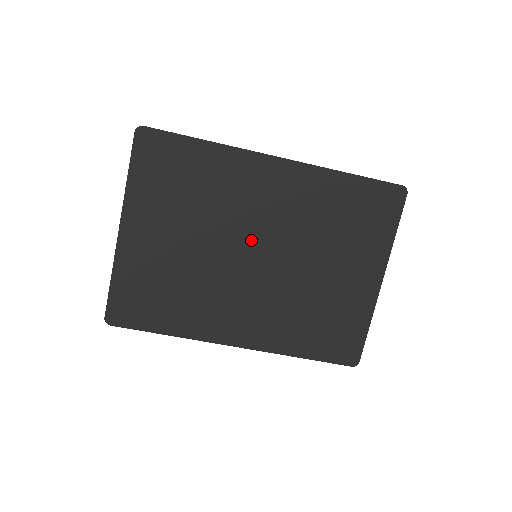
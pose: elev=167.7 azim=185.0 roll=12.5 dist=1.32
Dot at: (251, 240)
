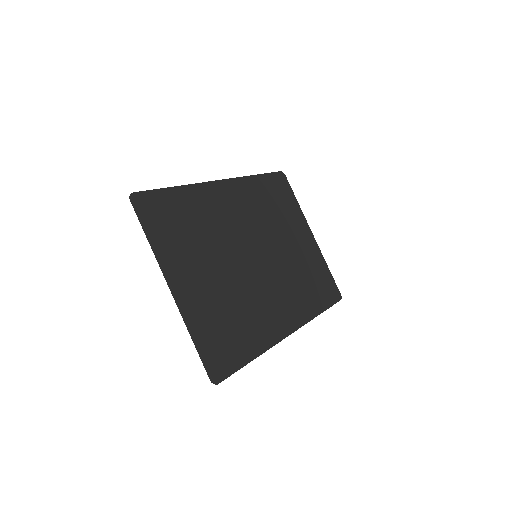
Dot at: (246, 246)
